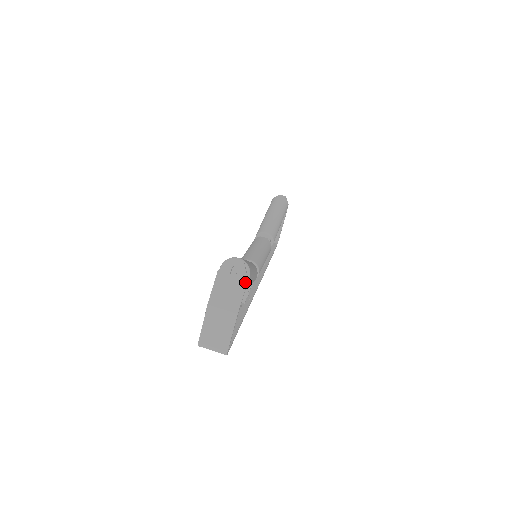
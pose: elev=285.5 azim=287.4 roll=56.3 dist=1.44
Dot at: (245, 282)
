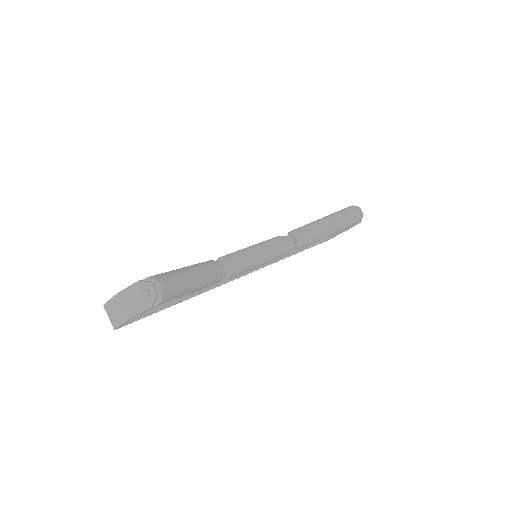
Dot at: (148, 307)
